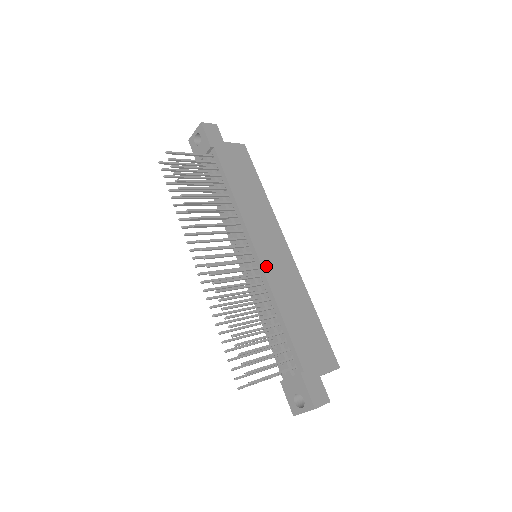
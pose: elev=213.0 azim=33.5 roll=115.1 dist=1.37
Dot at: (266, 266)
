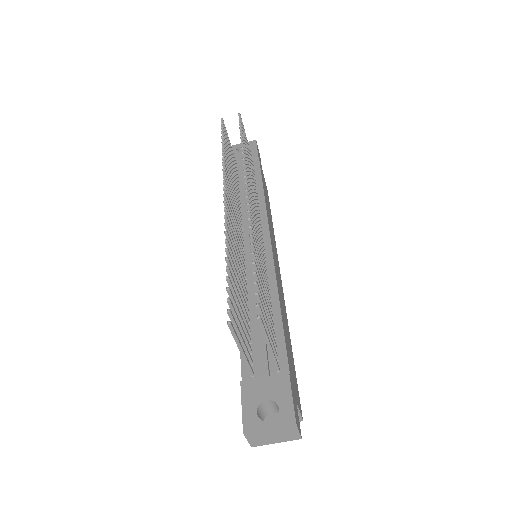
Dot at: occluded
